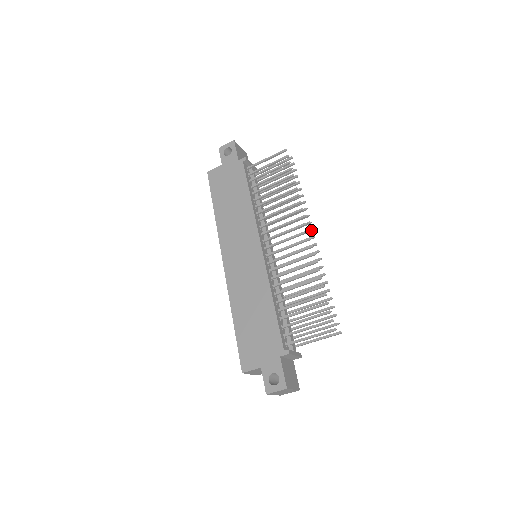
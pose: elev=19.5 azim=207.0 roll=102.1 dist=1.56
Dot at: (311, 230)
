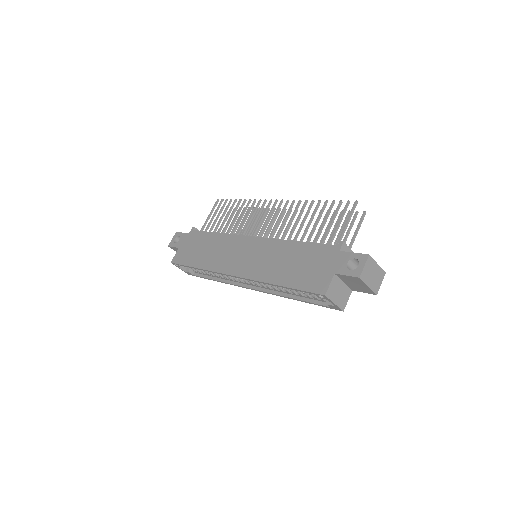
Dot at: occluded
